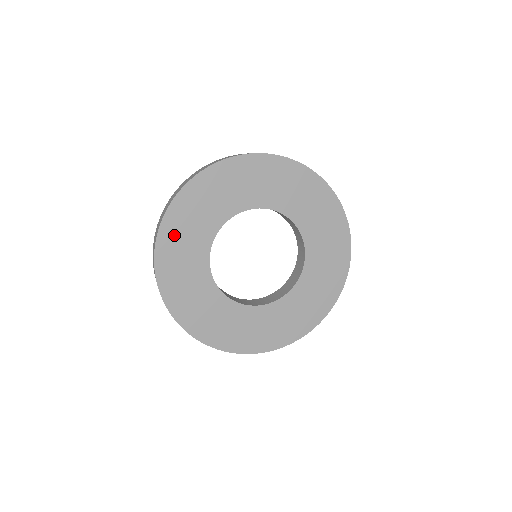
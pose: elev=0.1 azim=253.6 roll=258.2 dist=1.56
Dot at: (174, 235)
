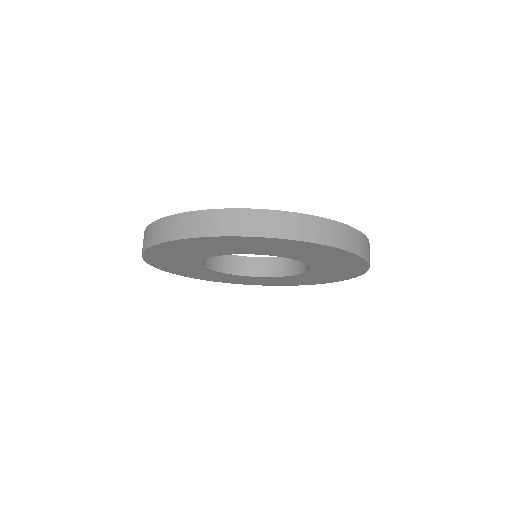
Dot at: (160, 259)
